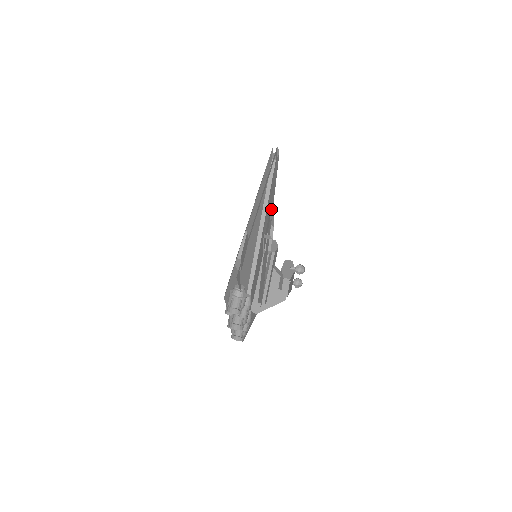
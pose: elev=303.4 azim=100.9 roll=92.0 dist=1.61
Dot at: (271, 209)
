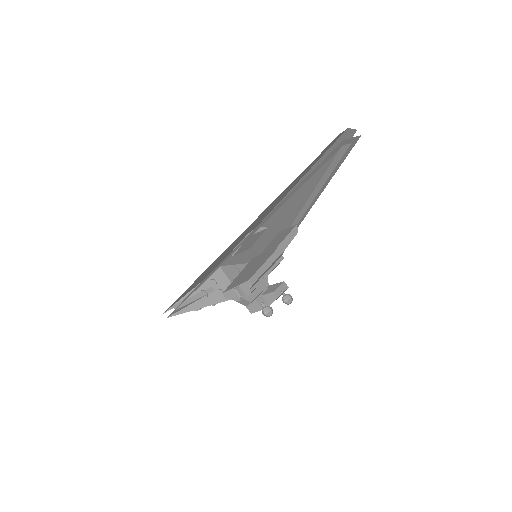
Dot at: occluded
